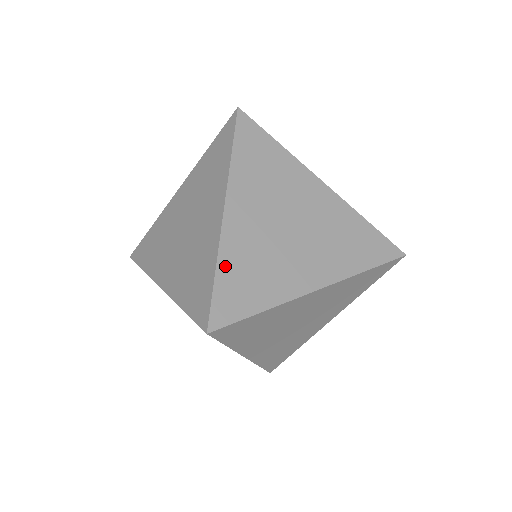
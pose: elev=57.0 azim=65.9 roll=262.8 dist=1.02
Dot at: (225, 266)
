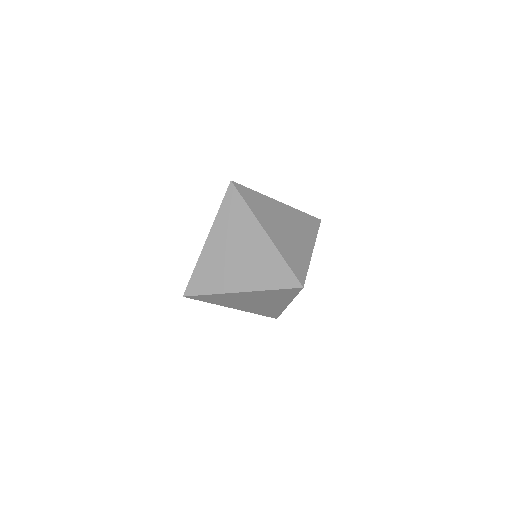
Dot at: occluded
